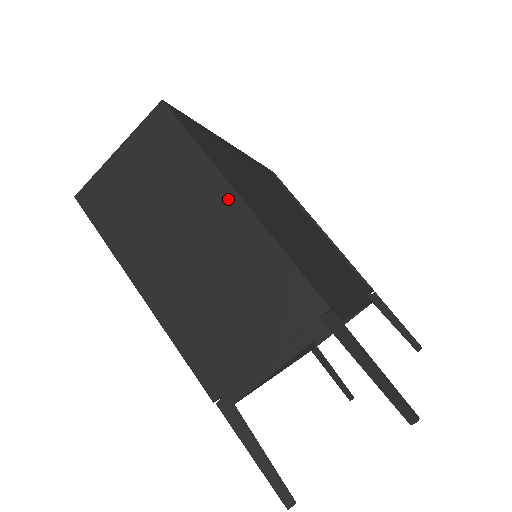
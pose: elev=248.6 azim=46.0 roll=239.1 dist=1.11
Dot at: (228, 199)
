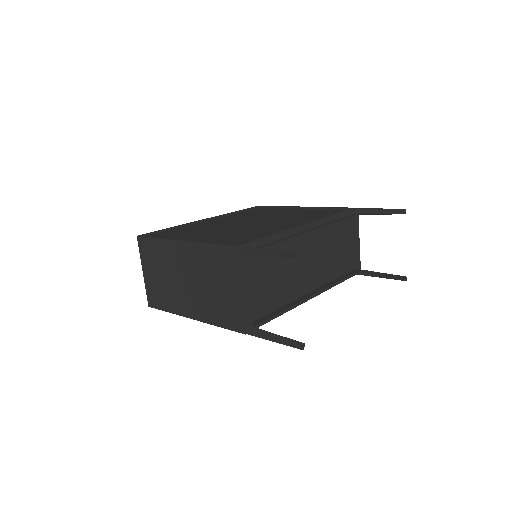
Dot at: (179, 246)
